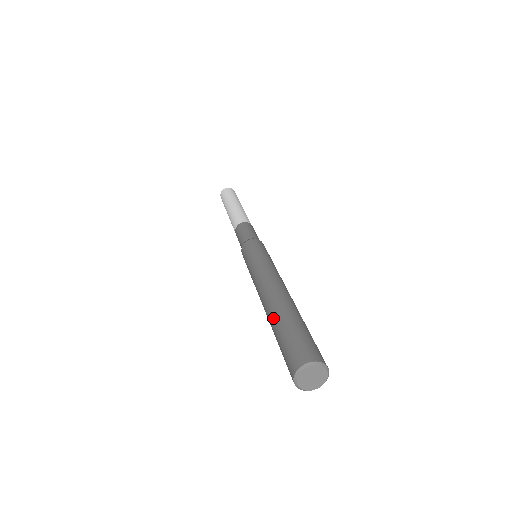
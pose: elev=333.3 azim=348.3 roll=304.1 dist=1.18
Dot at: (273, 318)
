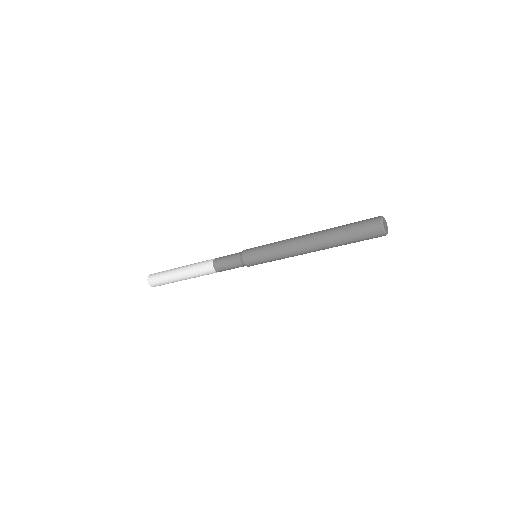
Dot at: (334, 227)
